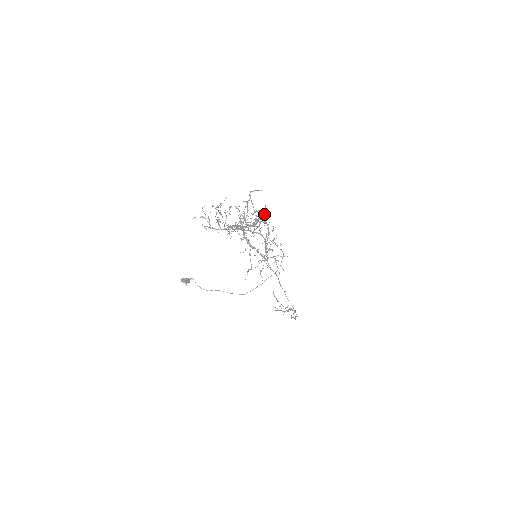
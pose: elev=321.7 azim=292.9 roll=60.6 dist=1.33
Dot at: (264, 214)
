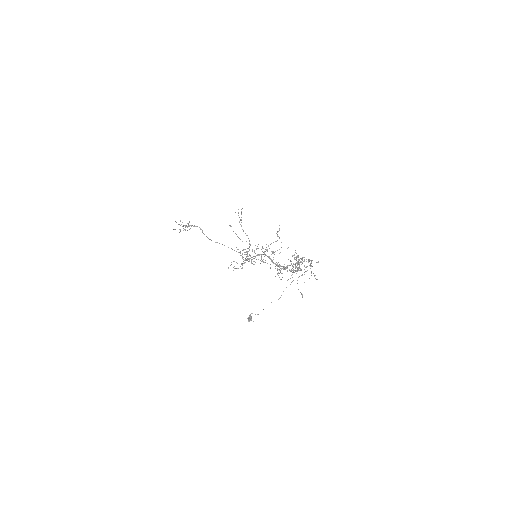
Dot at: occluded
